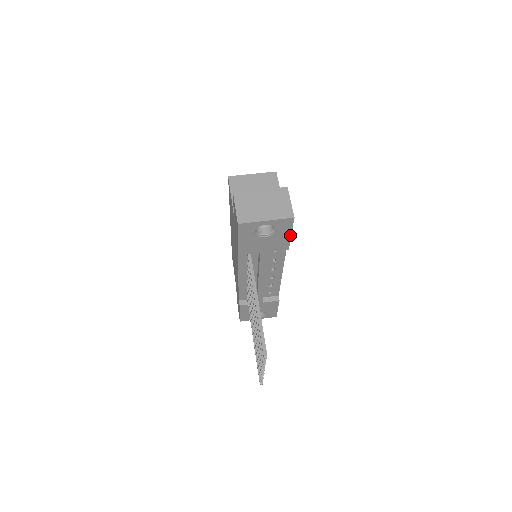
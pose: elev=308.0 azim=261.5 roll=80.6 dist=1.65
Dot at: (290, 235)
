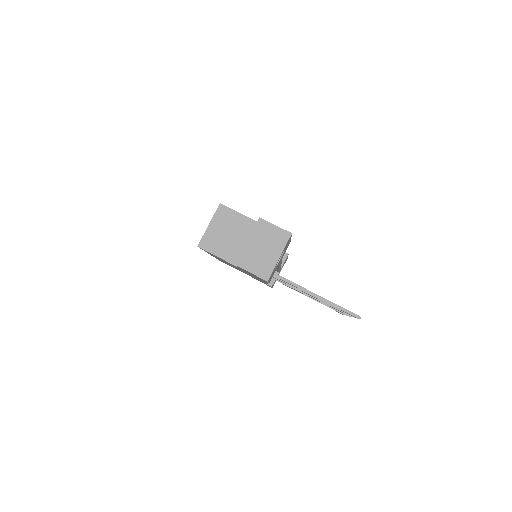
Dot at: (290, 239)
